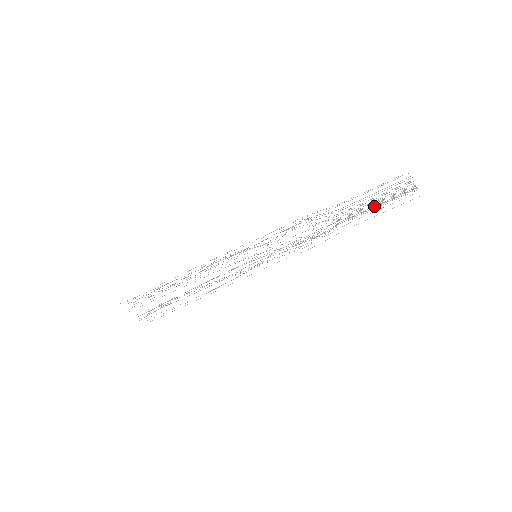
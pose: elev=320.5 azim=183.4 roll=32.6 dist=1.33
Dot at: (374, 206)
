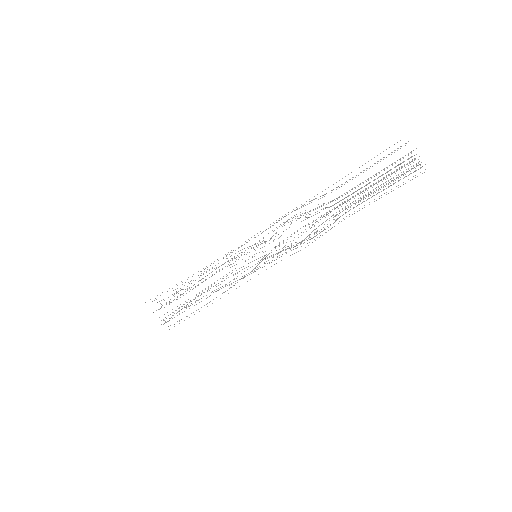
Dot at: occluded
